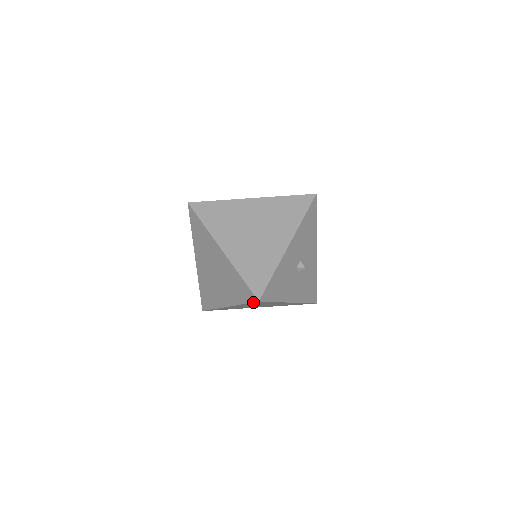
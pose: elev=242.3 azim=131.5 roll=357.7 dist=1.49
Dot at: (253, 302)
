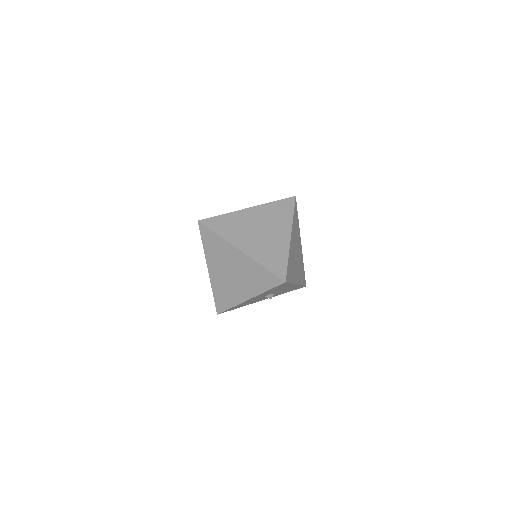
Dot at: occluded
